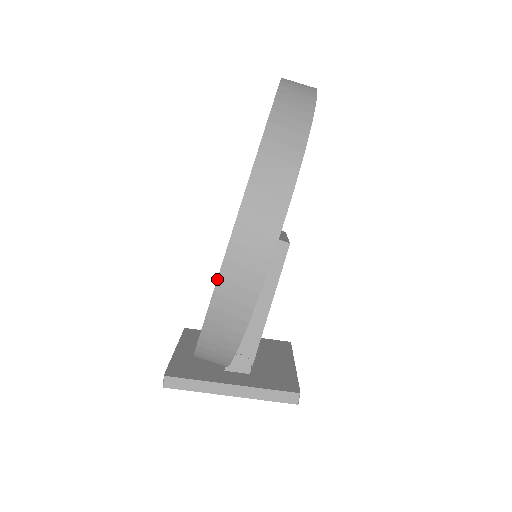
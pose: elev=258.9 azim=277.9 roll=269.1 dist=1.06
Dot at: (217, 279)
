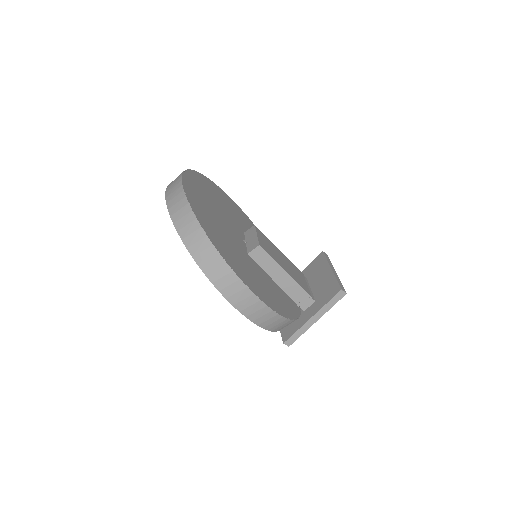
Dot at: (247, 318)
